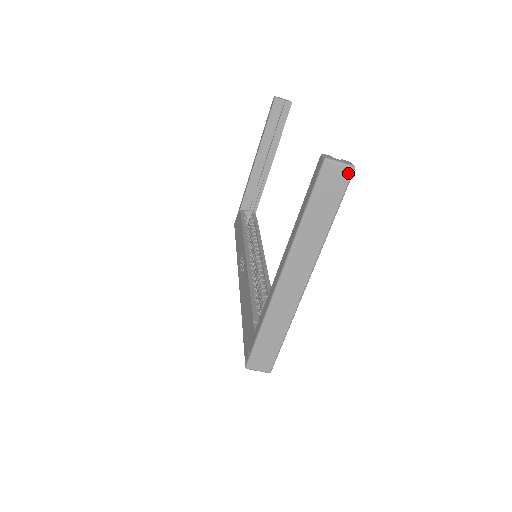
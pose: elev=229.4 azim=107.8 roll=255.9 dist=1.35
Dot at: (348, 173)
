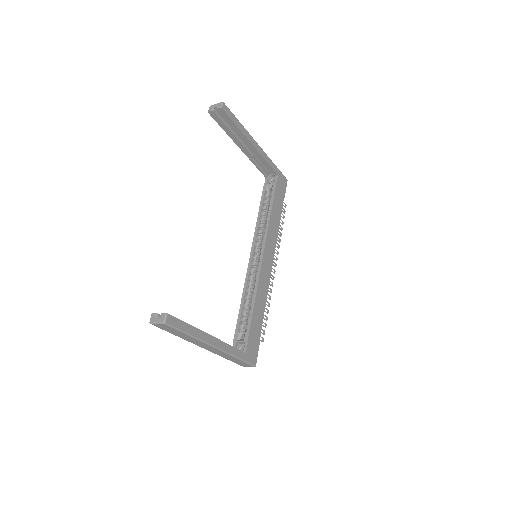
Dot at: (165, 325)
